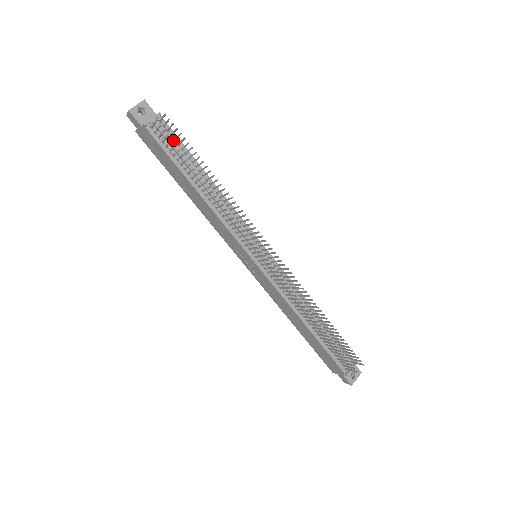
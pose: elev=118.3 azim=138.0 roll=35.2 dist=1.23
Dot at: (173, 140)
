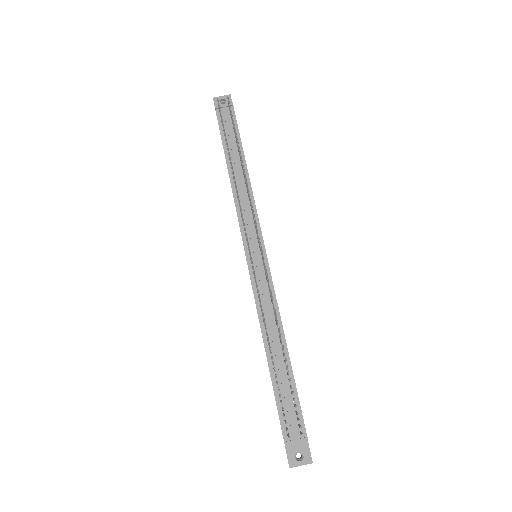
Dot at: (232, 126)
